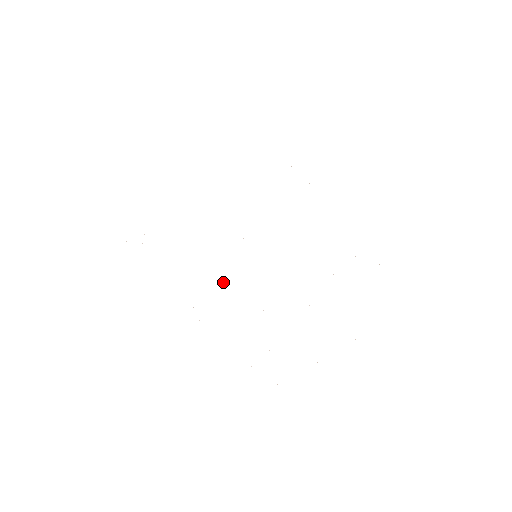
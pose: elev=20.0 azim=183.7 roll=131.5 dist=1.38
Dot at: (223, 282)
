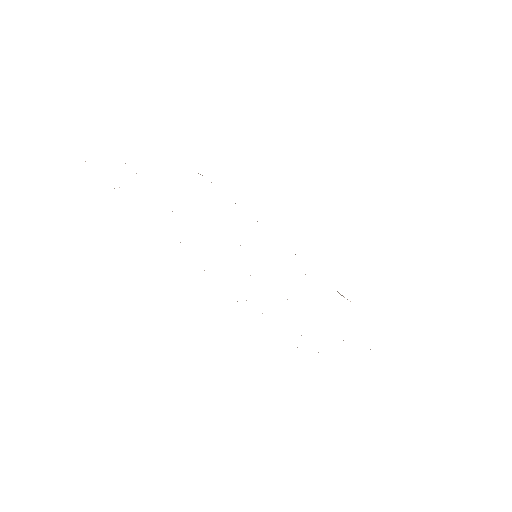
Dot at: occluded
